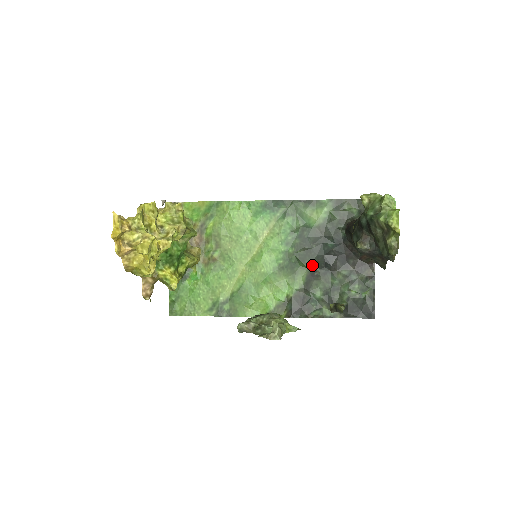
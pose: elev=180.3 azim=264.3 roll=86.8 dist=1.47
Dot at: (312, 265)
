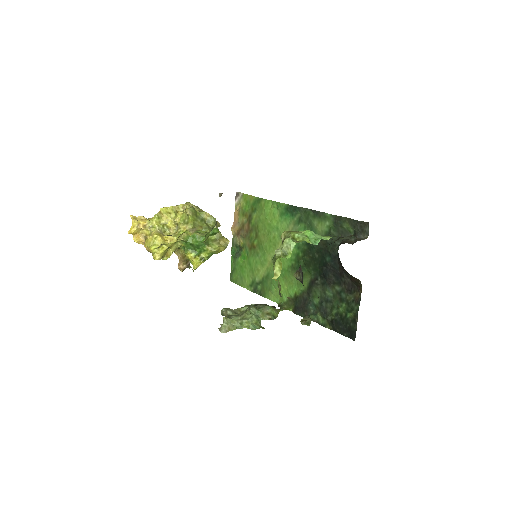
Dot at: (315, 273)
